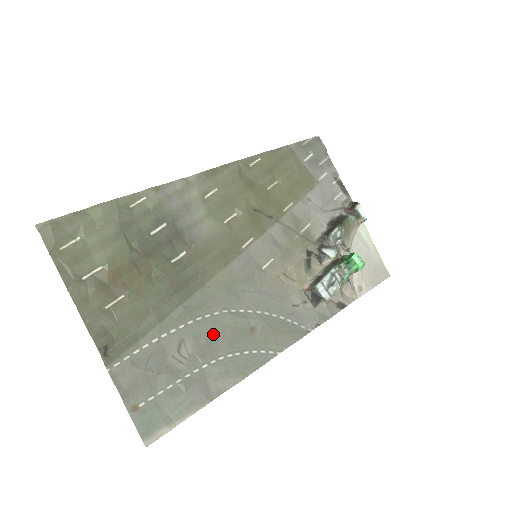
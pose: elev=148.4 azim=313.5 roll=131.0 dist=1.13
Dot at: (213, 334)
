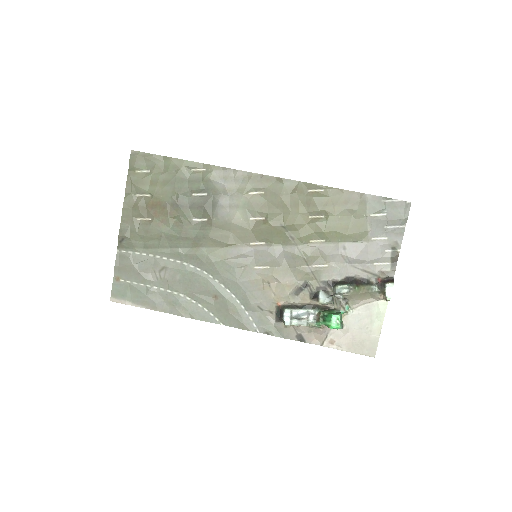
Dot at: (187, 279)
